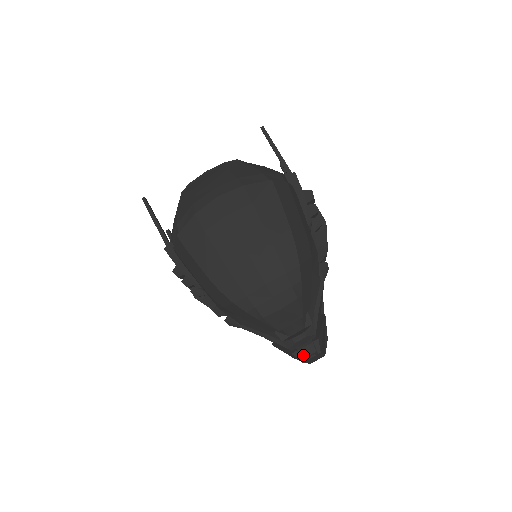
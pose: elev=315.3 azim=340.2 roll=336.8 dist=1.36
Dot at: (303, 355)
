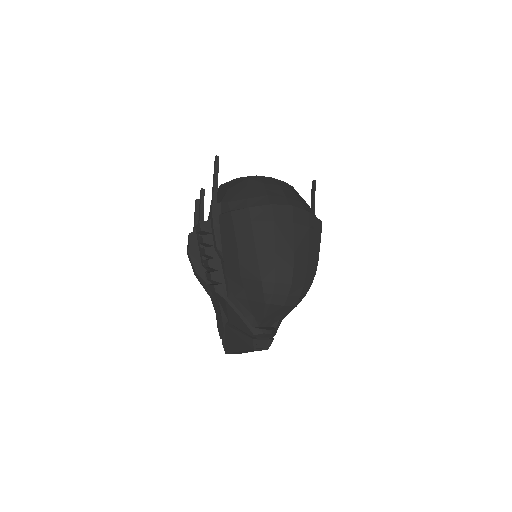
Dot at: (258, 345)
